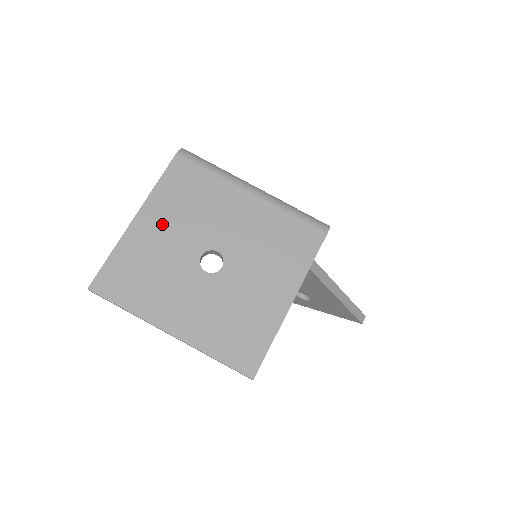
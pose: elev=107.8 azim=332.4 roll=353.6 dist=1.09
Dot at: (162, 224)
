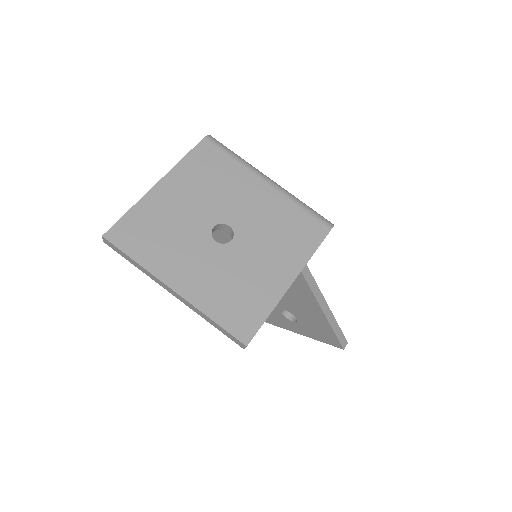
Dot at: (182, 193)
